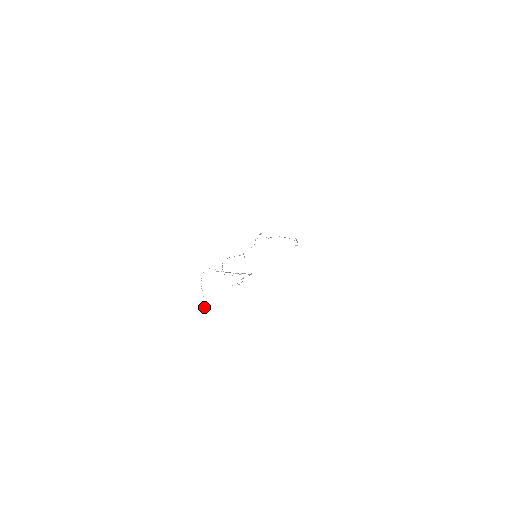
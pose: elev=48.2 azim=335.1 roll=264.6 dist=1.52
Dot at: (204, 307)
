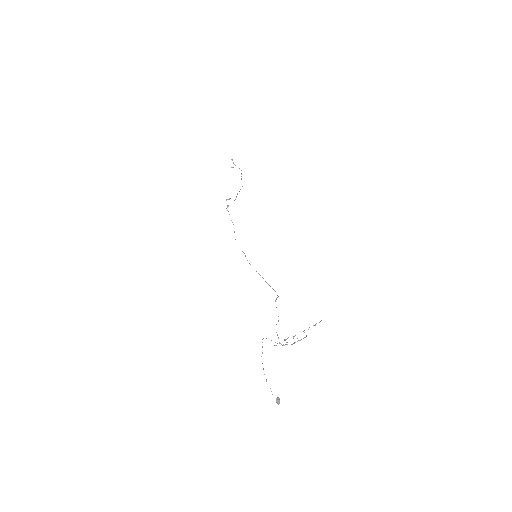
Dot at: occluded
